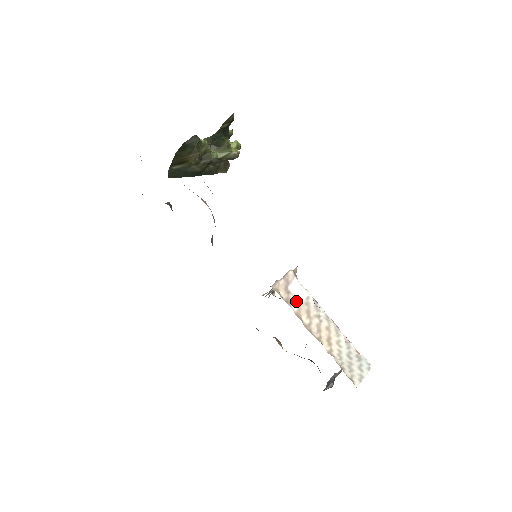
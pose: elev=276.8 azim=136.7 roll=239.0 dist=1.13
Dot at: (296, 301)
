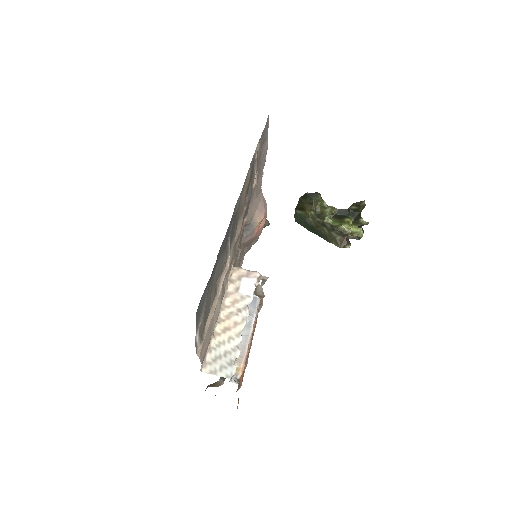
Dot at: (237, 287)
